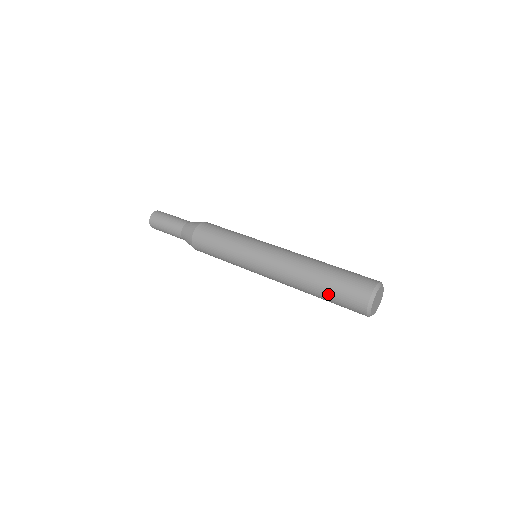
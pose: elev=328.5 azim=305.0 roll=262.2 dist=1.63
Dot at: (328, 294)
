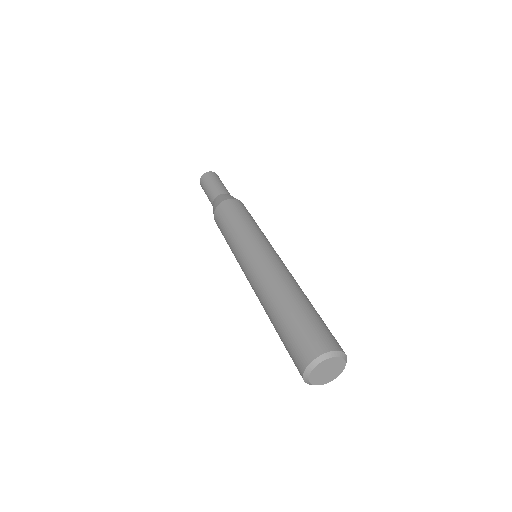
Dot at: occluded
